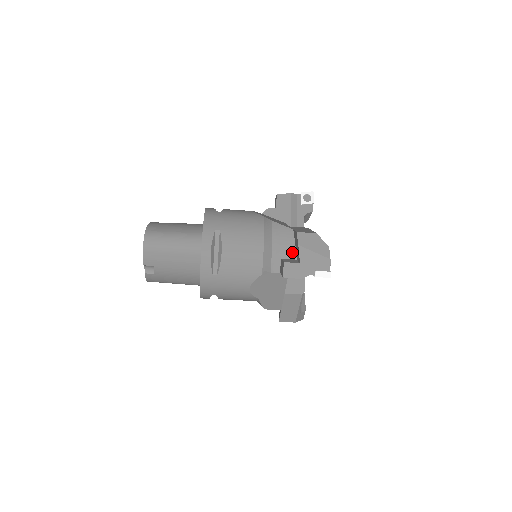
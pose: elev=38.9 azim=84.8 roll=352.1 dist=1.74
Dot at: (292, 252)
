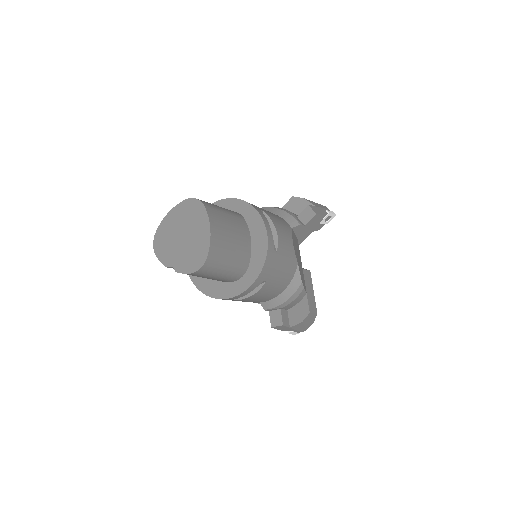
Dot at: (290, 307)
